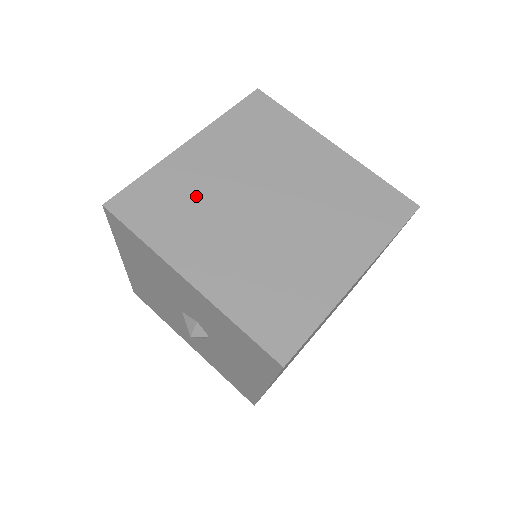
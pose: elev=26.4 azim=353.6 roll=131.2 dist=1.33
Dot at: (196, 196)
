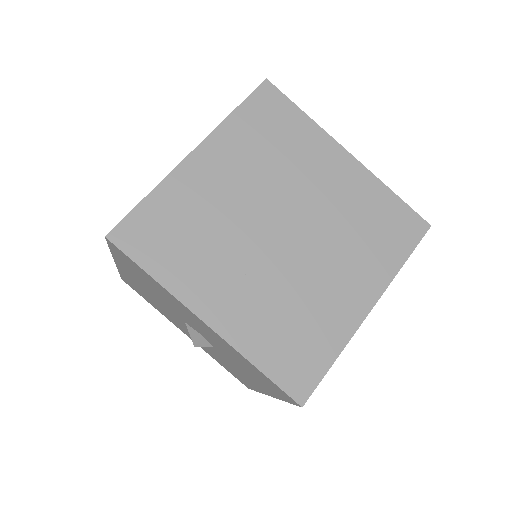
Dot at: (207, 222)
